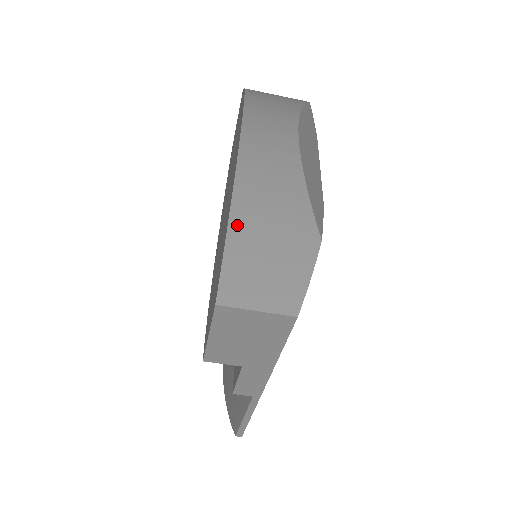
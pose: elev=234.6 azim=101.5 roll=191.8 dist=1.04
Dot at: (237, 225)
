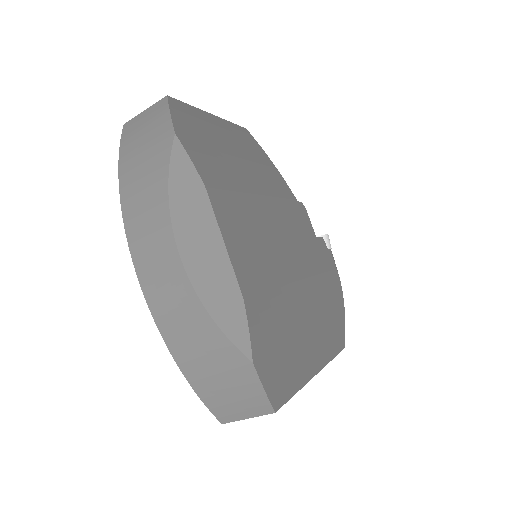
Dot at: (192, 379)
